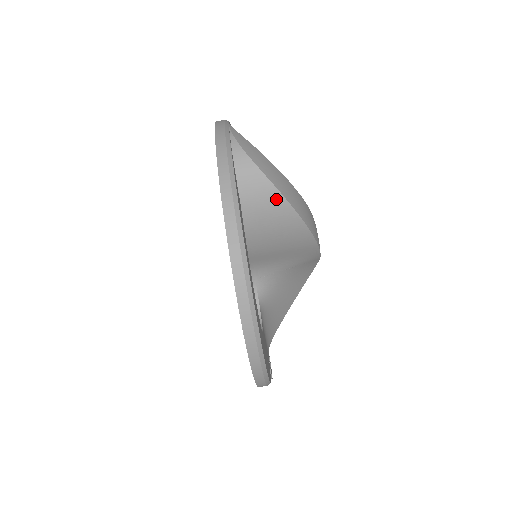
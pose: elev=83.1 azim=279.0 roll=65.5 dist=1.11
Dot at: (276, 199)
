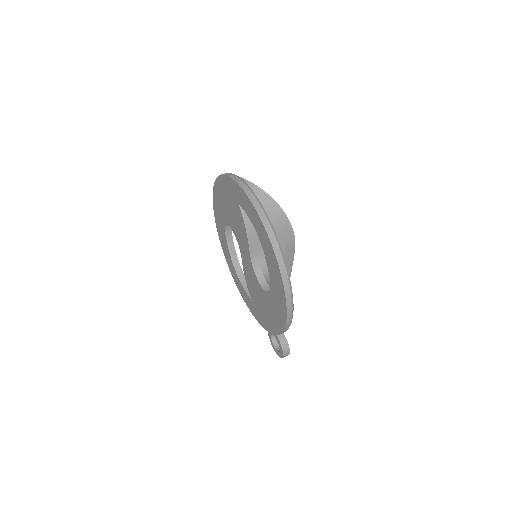
Dot at: (264, 196)
